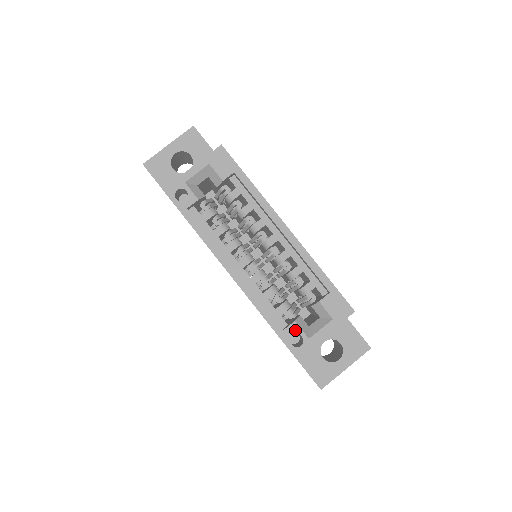
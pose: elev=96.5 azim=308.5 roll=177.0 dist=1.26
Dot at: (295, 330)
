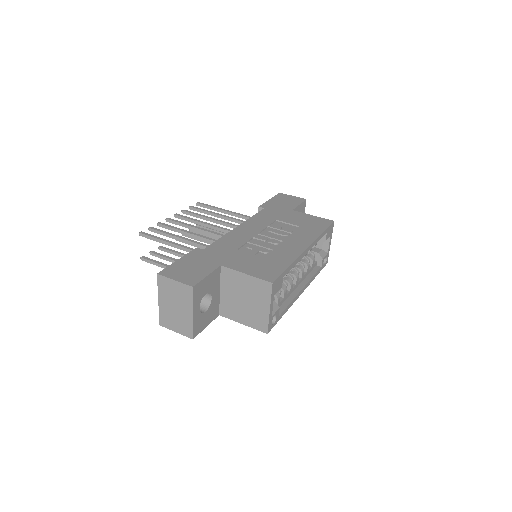
Dot at: occluded
